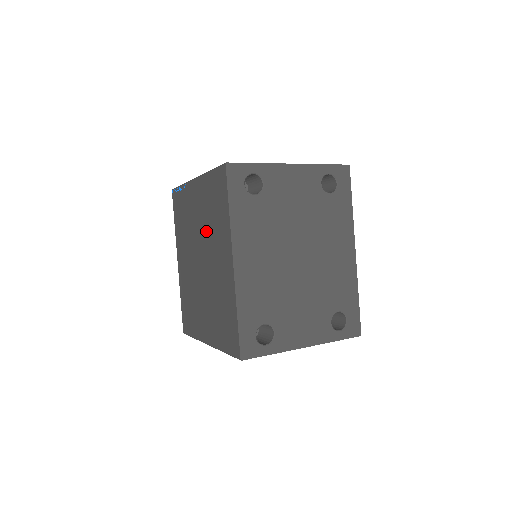
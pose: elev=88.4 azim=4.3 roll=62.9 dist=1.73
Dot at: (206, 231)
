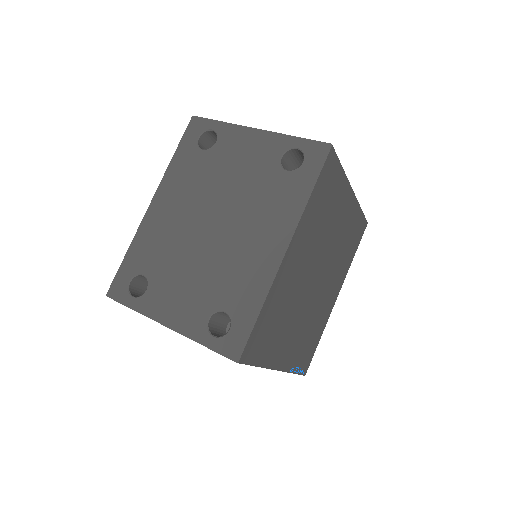
Dot at: occluded
